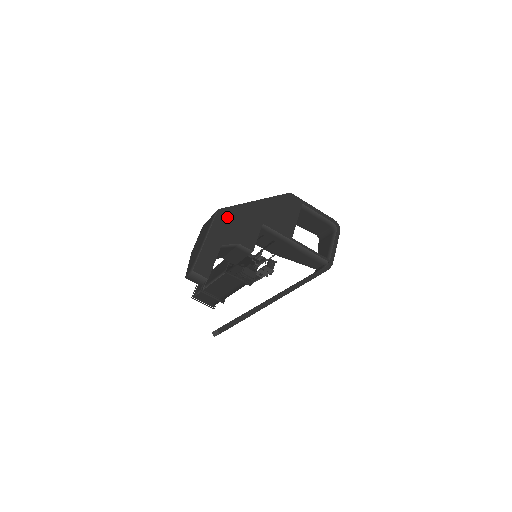
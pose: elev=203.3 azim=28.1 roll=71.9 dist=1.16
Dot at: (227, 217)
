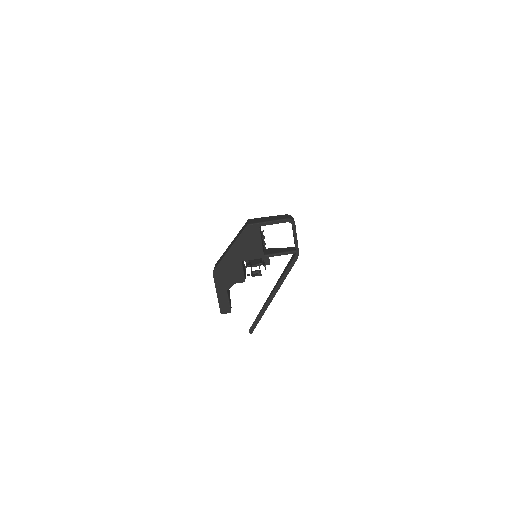
Dot at: (220, 274)
